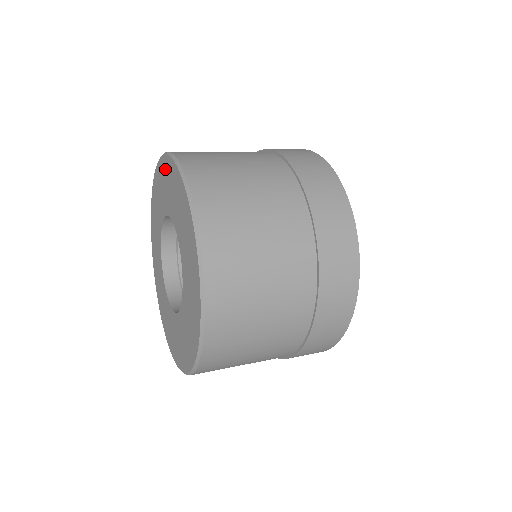
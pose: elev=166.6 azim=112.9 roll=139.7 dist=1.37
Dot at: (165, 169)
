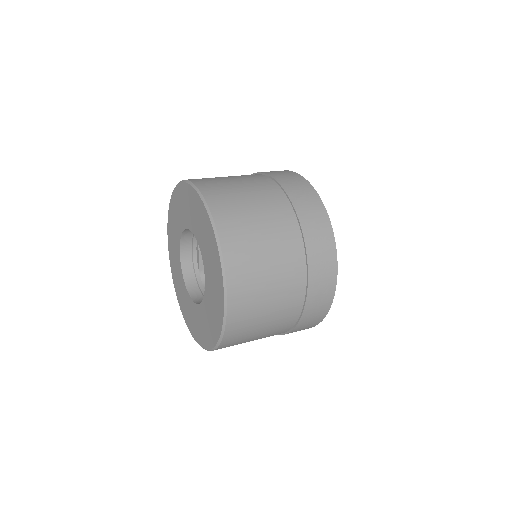
Dot at: (191, 196)
